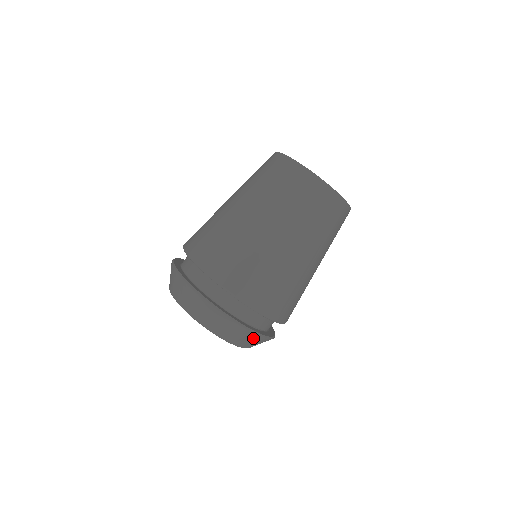
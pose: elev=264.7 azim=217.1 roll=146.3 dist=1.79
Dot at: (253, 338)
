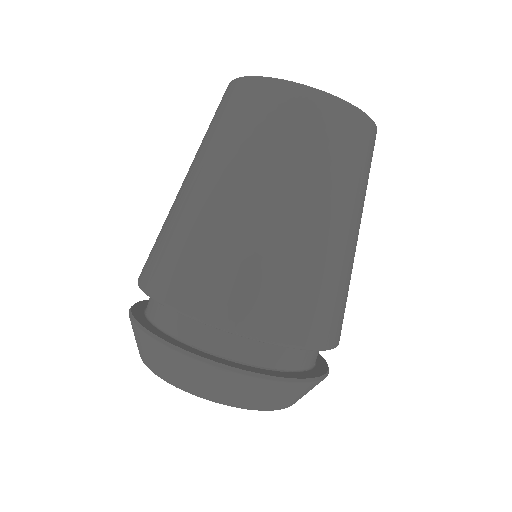
Dot at: (197, 369)
